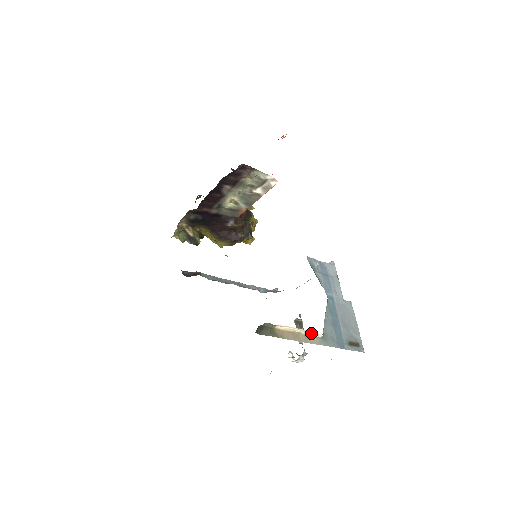
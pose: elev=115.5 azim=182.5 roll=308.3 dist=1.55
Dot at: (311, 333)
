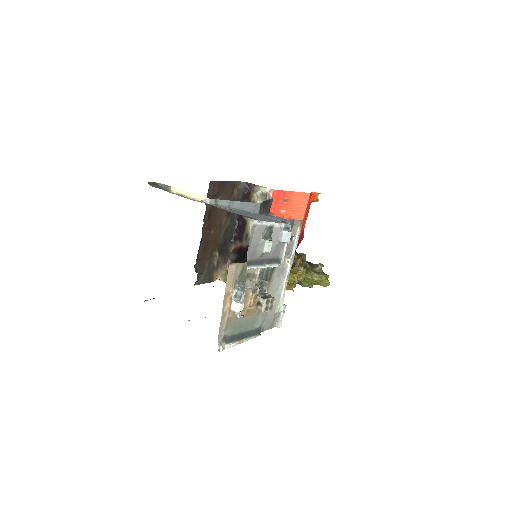
Dot at: (201, 200)
